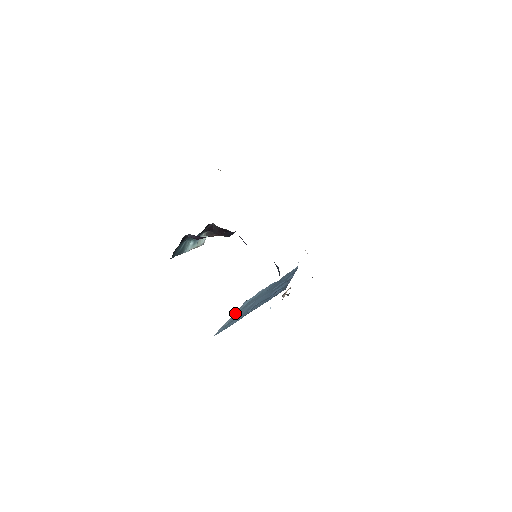
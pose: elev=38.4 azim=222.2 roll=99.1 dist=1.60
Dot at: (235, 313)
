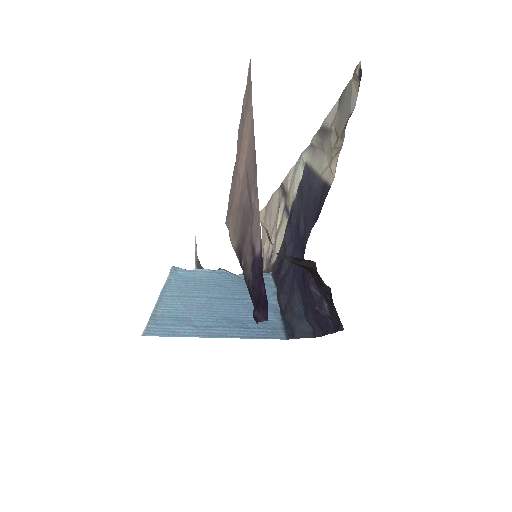
Dot at: (164, 292)
